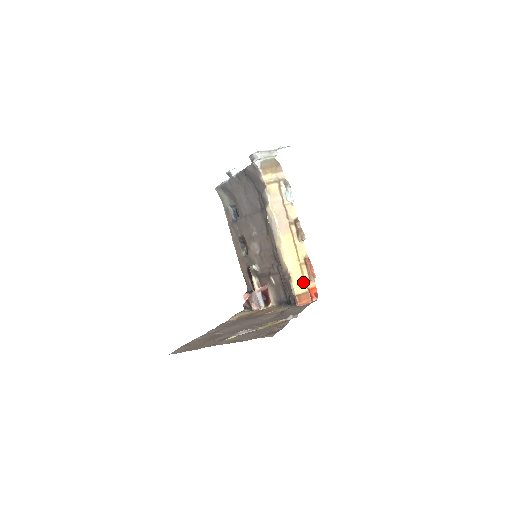
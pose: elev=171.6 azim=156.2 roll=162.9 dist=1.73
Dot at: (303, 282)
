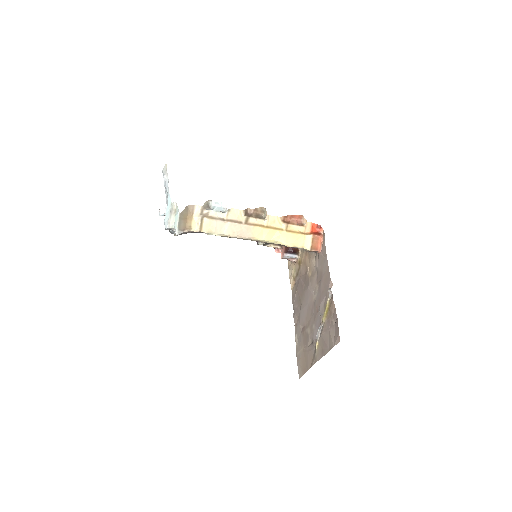
Dot at: (302, 236)
